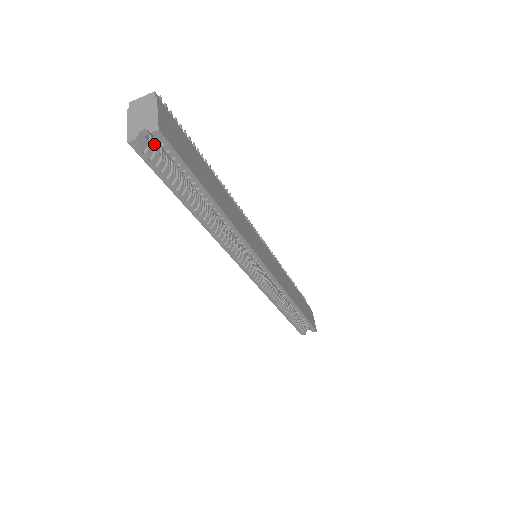
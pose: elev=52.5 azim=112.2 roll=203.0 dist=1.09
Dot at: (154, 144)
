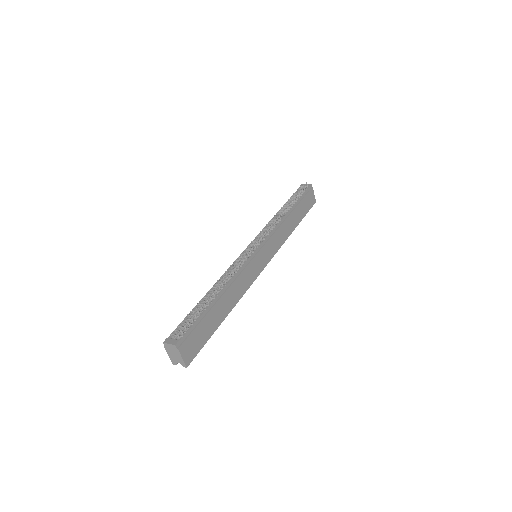
Dot at: occluded
